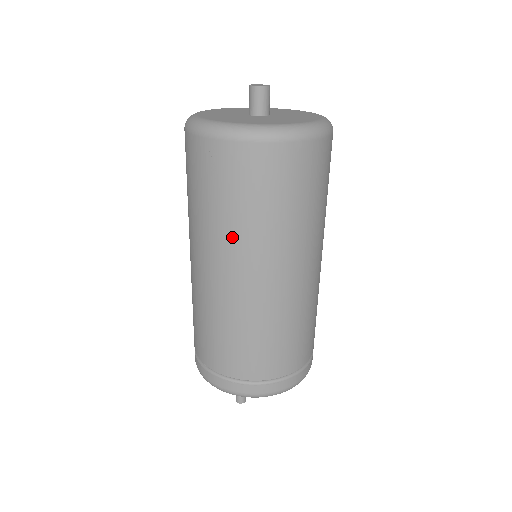
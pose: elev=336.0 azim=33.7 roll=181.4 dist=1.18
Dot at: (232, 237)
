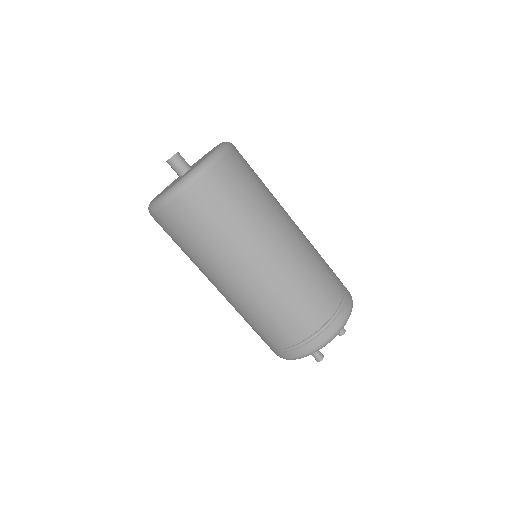
Dot at: (202, 264)
